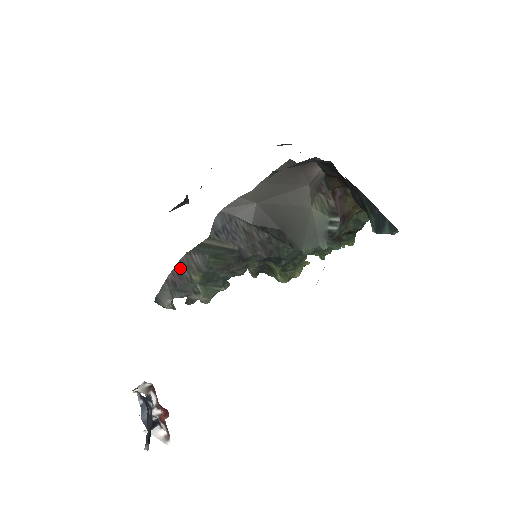
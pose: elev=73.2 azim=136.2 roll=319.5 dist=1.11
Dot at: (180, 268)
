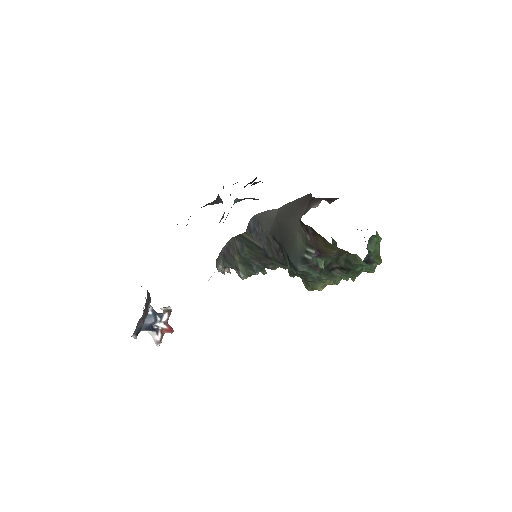
Dot at: (228, 246)
